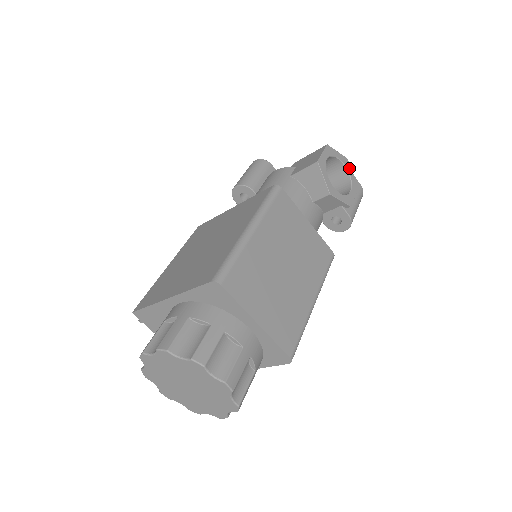
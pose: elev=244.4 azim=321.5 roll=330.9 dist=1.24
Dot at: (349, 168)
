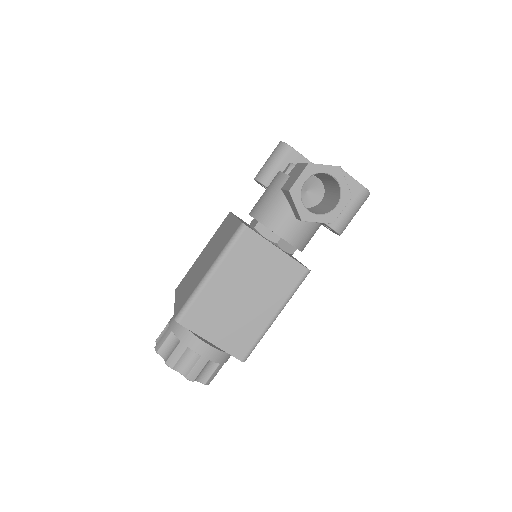
Dot at: (341, 178)
